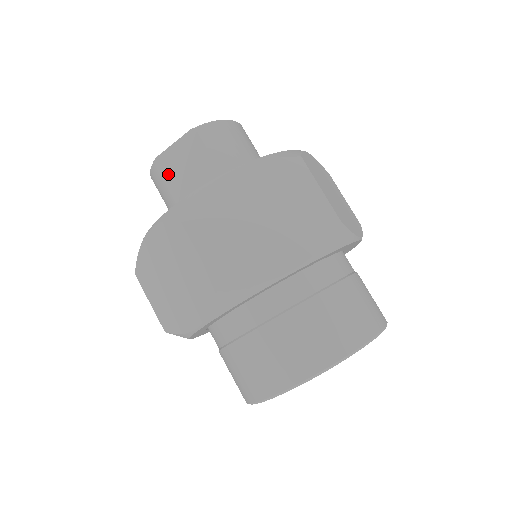
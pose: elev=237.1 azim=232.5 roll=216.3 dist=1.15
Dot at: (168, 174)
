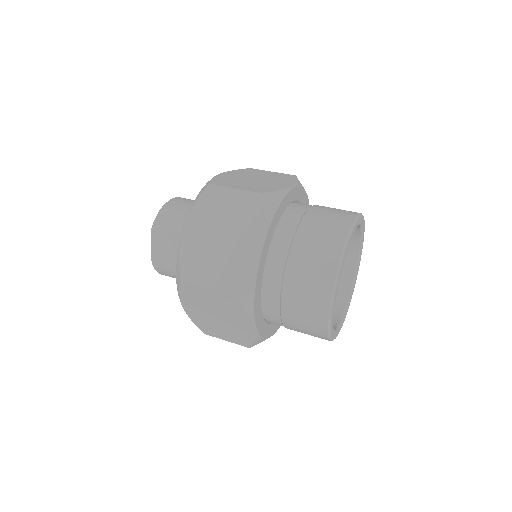
Dot at: (165, 264)
